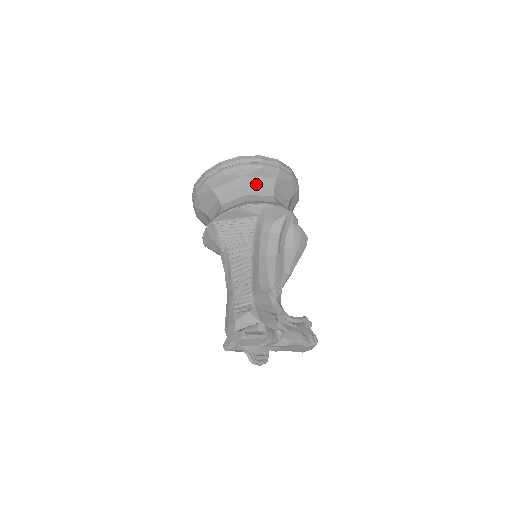
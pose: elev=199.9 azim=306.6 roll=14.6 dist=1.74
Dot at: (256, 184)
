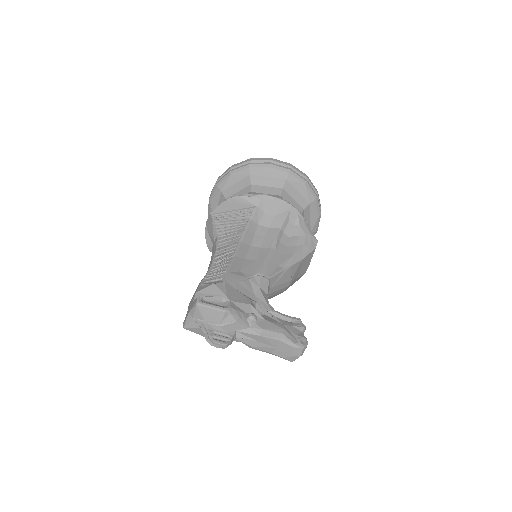
Dot at: (263, 183)
